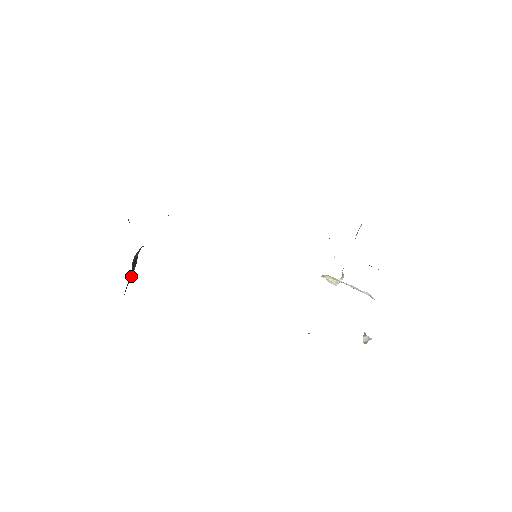
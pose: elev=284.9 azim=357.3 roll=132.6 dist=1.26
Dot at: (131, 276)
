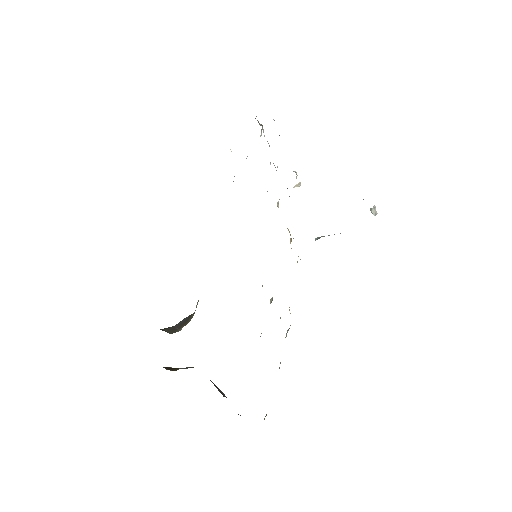
Dot at: occluded
